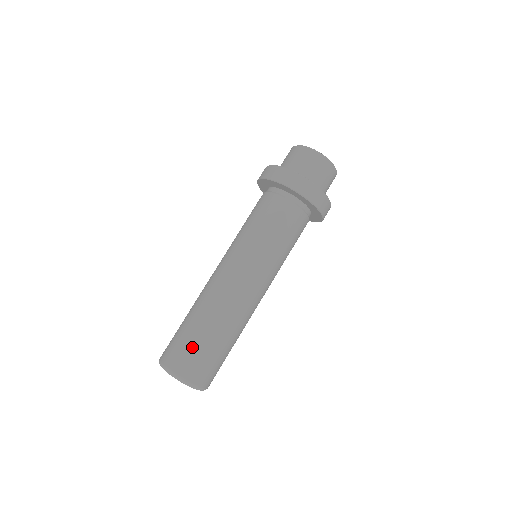
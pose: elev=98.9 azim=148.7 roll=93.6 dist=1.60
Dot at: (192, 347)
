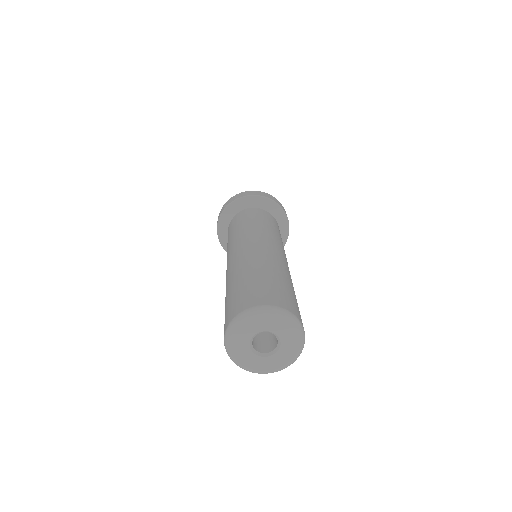
Dot at: (283, 289)
